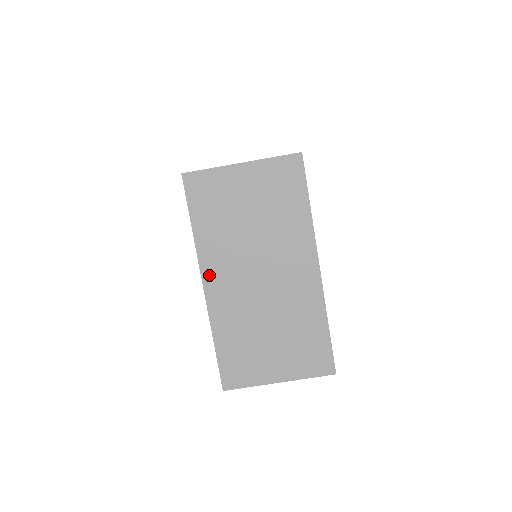
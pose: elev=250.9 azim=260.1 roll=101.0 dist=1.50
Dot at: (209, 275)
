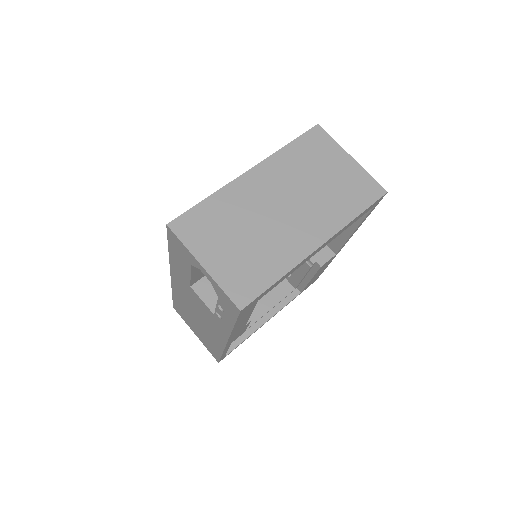
Dot at: (260, 171)
